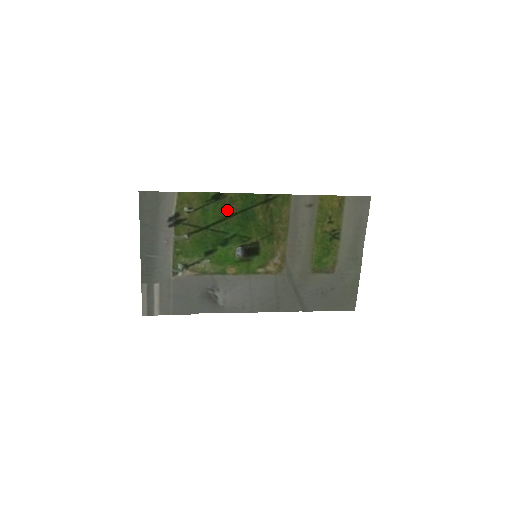
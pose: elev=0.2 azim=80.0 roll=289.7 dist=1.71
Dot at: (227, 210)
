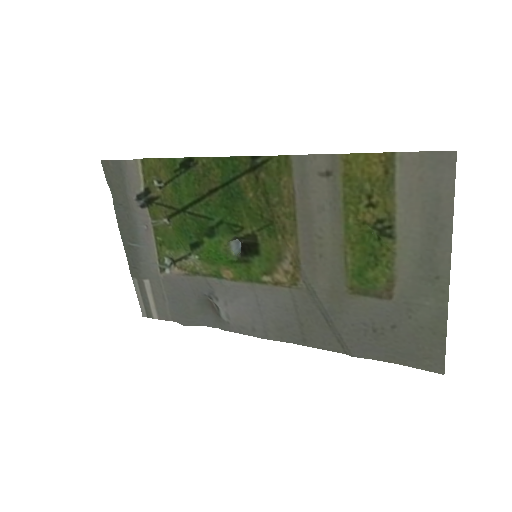
Dot at: (203, 184)
